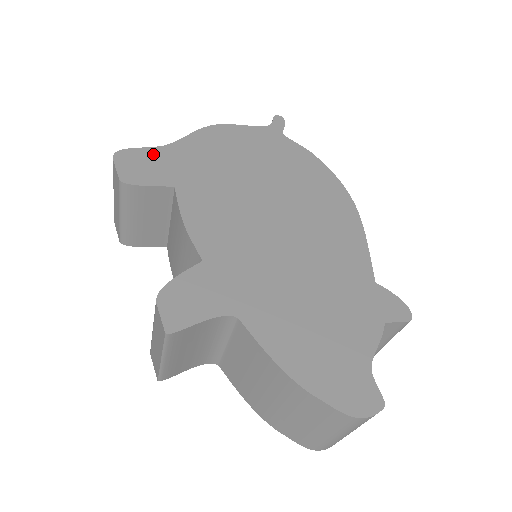
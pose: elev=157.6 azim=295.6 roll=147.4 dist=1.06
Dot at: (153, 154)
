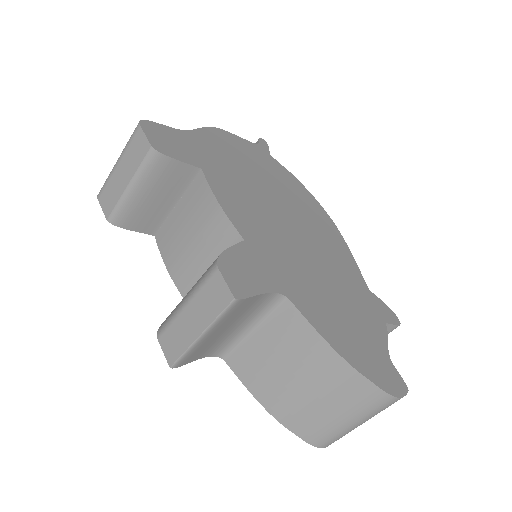
Dot at: (175, 134)
